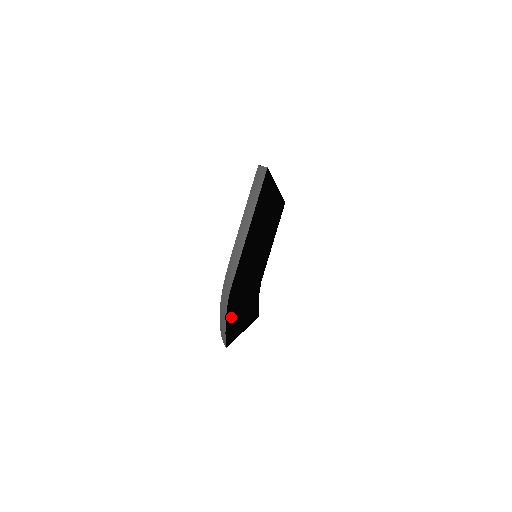
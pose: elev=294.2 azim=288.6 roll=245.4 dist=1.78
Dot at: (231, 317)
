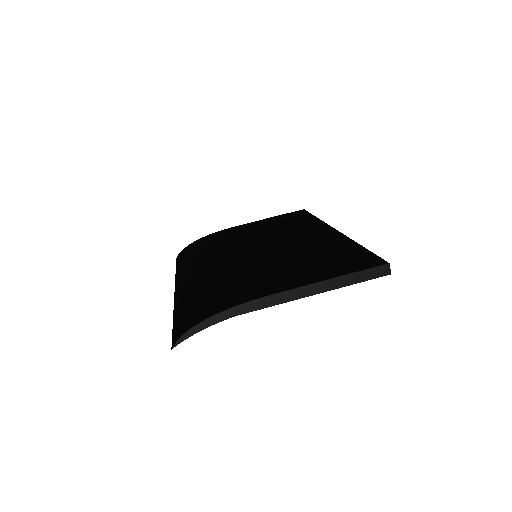
Dot at: occluded
